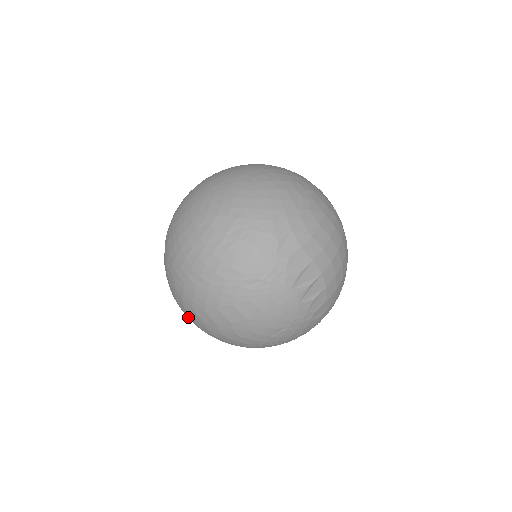
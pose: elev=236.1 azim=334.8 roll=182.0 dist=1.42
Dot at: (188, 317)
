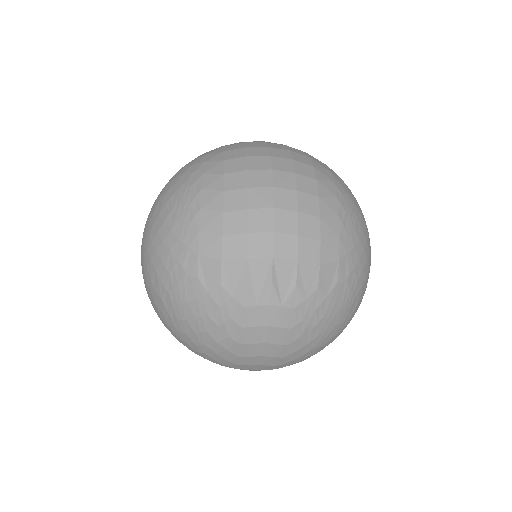
Dot at: occluded
